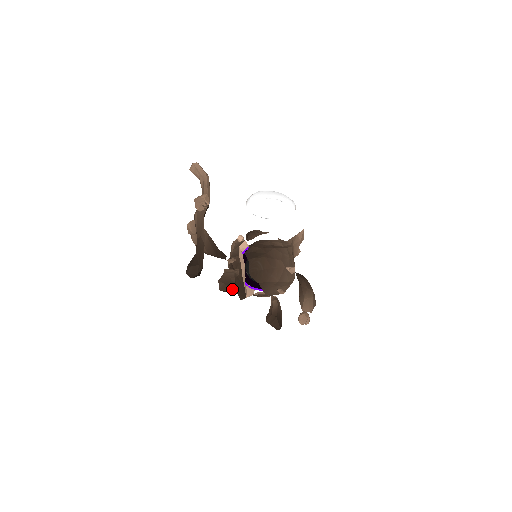
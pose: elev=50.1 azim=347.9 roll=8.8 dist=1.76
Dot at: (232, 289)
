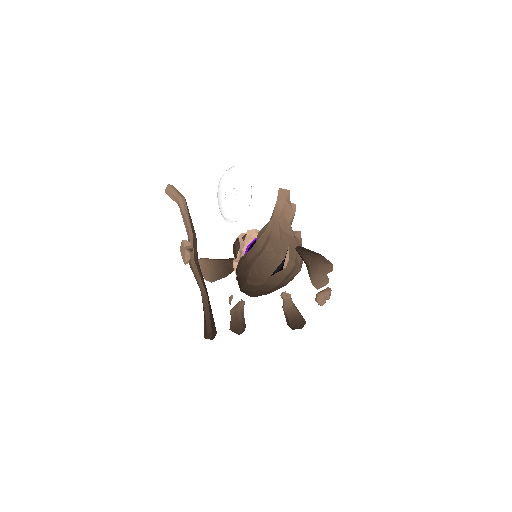
Dot at: (241, 332)
